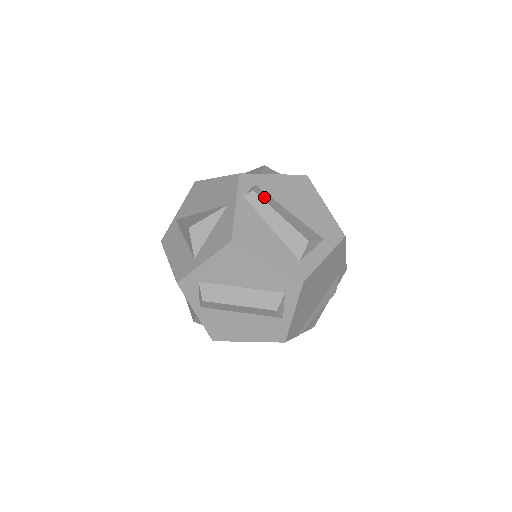
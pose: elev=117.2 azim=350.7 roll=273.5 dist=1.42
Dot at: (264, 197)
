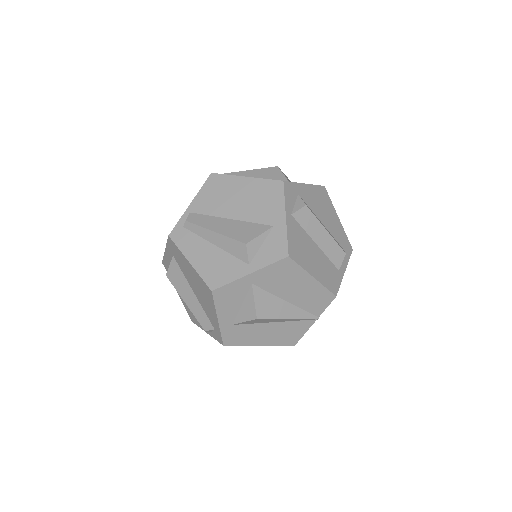
Dot at: occluded
